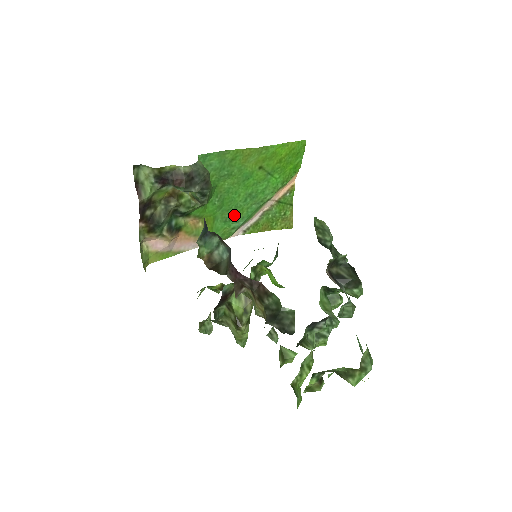
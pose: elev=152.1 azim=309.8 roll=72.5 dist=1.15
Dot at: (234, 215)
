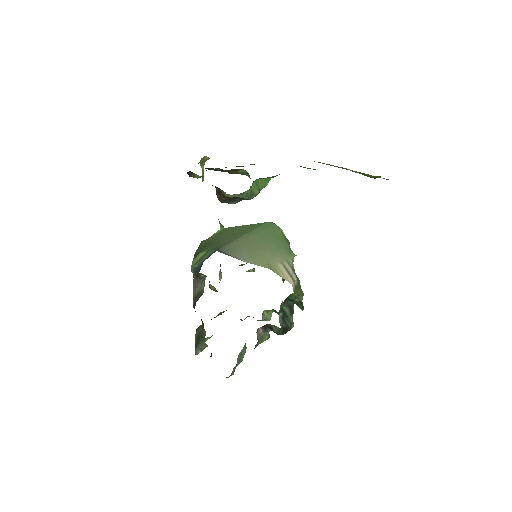
Dot at: occluded
